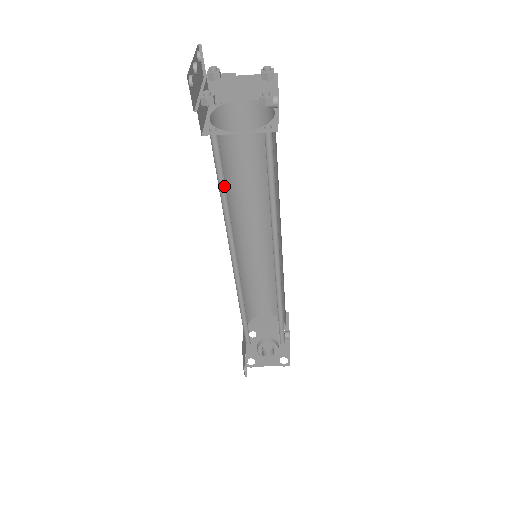
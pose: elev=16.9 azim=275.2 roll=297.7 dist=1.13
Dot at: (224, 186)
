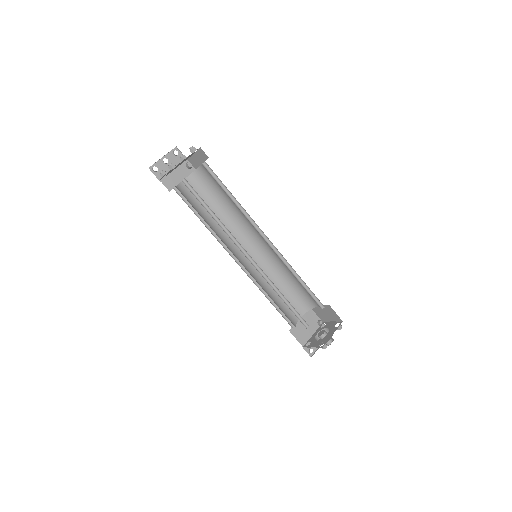
Dot at: (200, 214)
